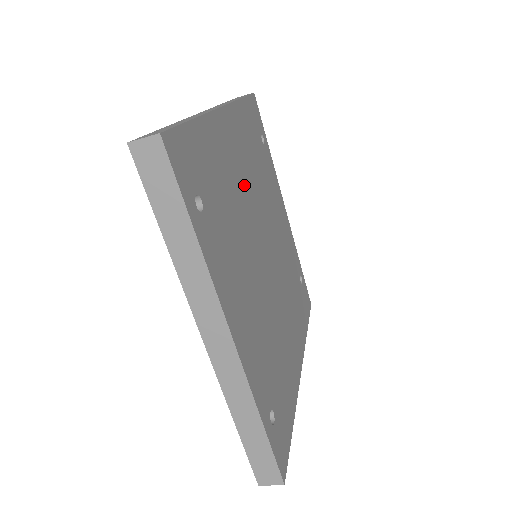
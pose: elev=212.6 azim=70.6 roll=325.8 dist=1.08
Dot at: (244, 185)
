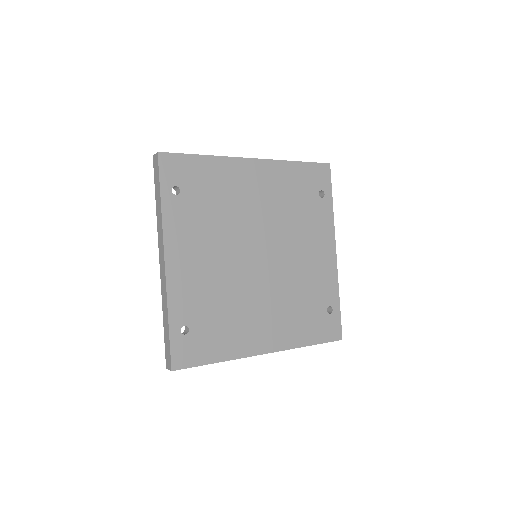
Dot at: (253, 206)
